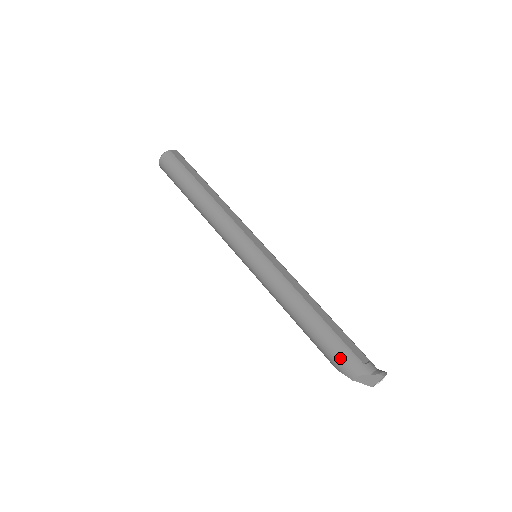
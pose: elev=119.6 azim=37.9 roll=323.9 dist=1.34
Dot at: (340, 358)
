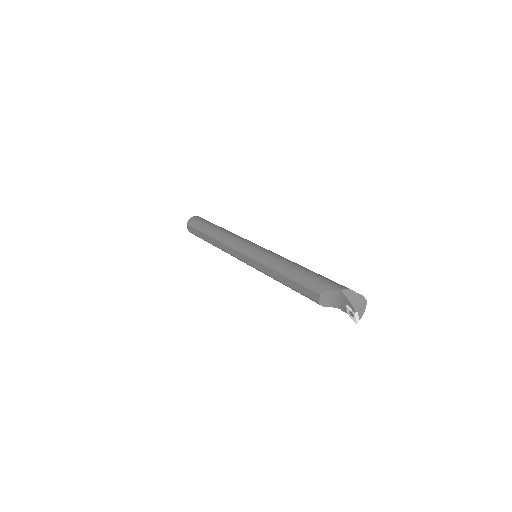
Dot at: (331, 281)
